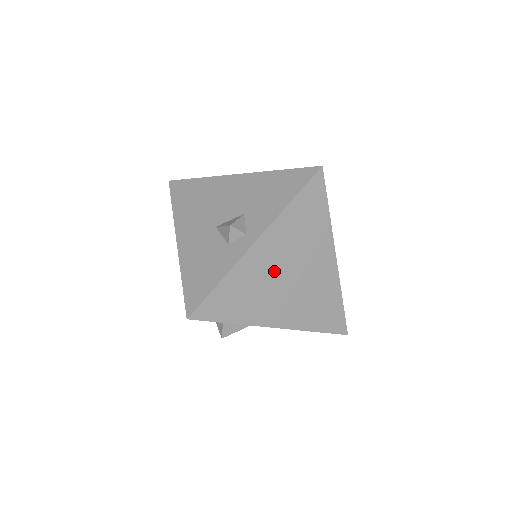
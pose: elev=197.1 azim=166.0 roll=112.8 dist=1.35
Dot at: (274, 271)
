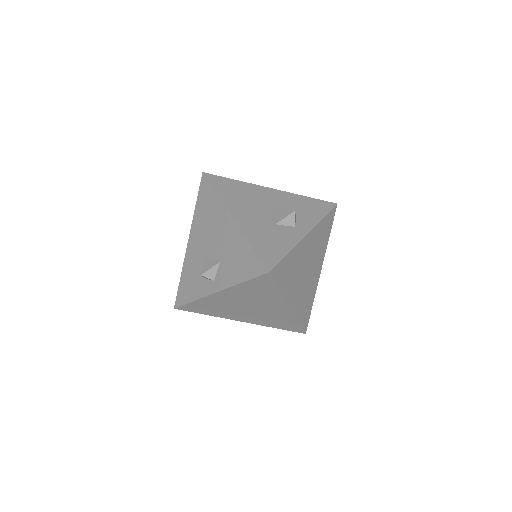
Dot at: (234, 304)
